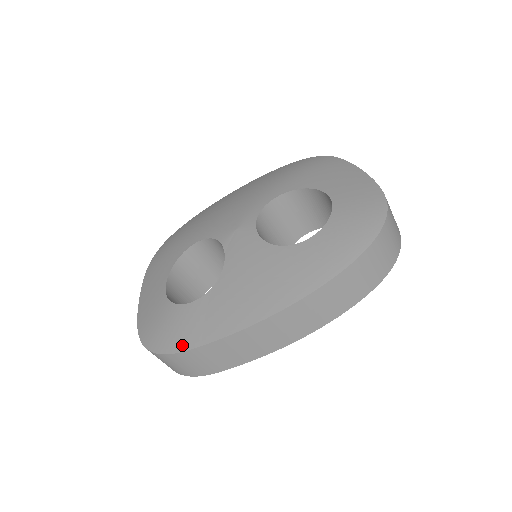
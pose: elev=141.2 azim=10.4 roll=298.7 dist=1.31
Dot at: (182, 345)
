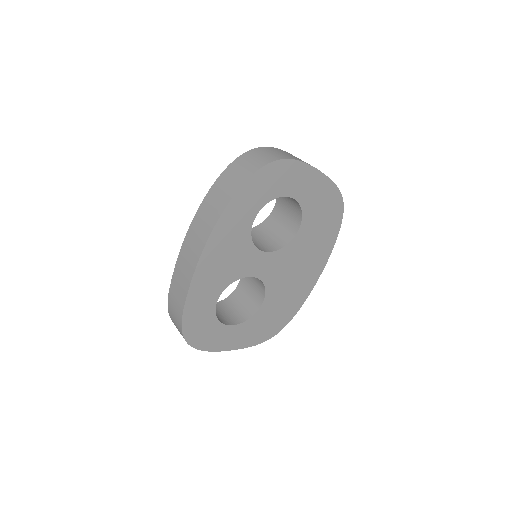
Dot at: occluded
